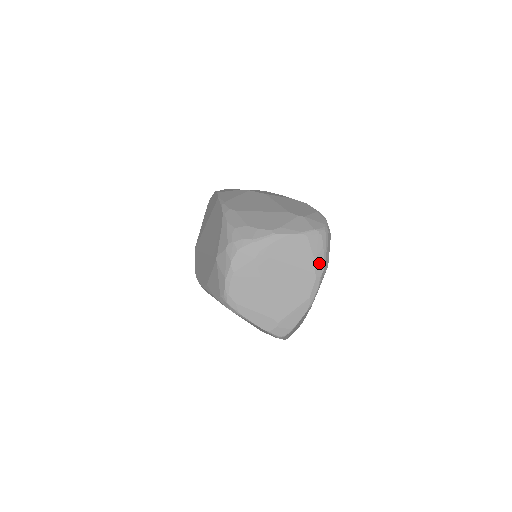
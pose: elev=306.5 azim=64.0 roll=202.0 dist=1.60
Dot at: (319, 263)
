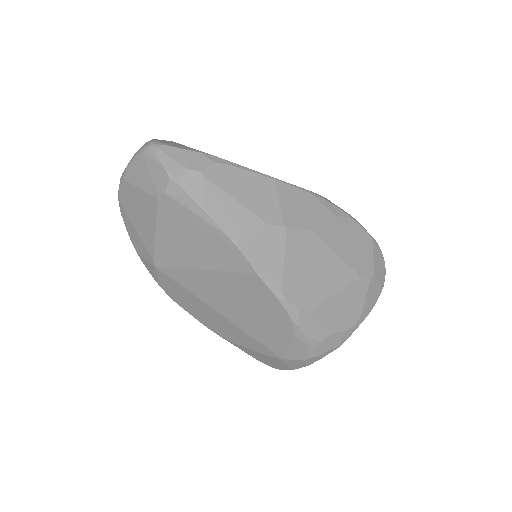
Dot at: occluded
